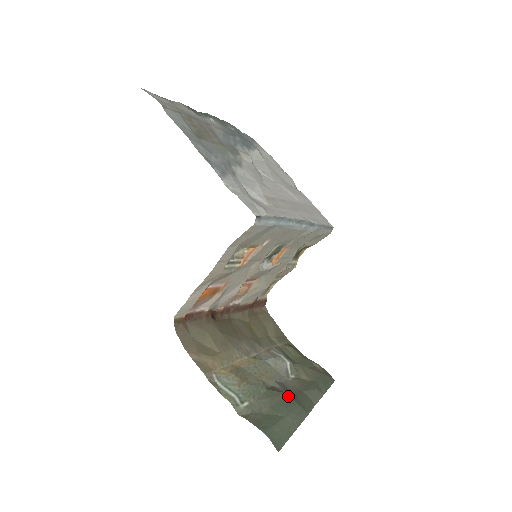
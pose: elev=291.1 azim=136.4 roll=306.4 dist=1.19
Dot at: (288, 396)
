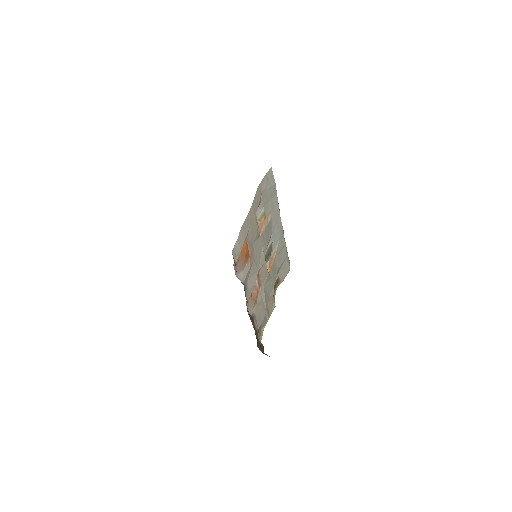
Dot at: occluded
